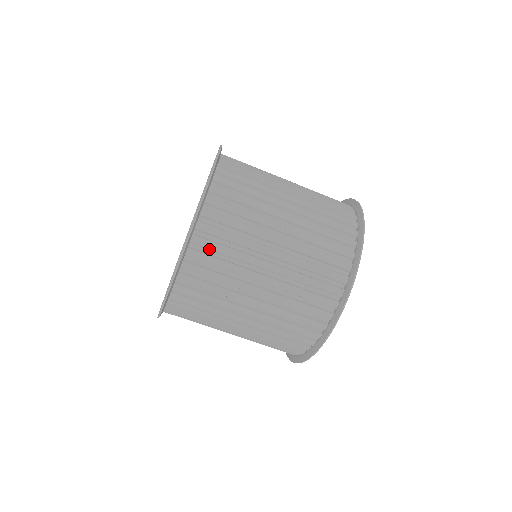
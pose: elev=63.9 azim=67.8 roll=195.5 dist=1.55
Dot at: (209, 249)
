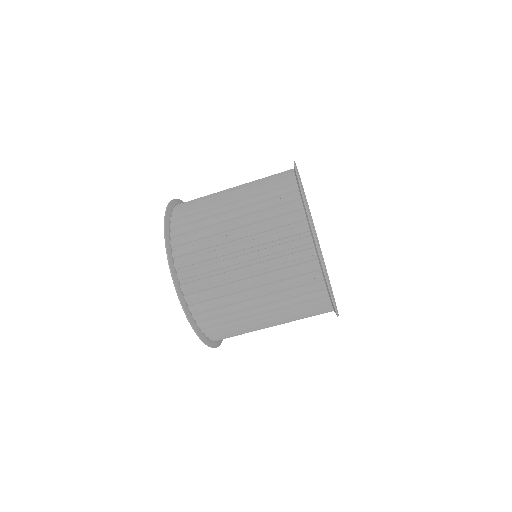
Dot at: (187, 244)
